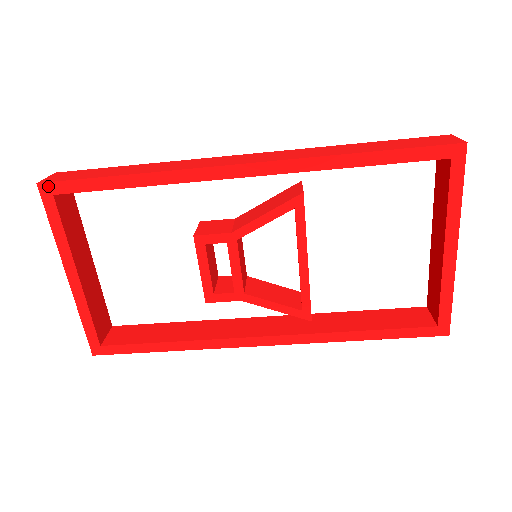
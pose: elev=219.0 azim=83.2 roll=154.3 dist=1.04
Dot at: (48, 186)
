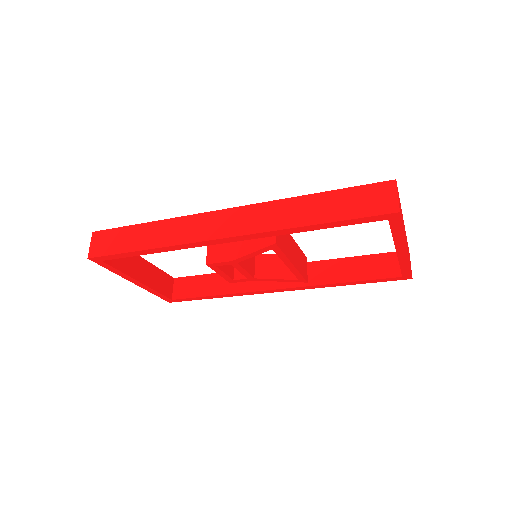
Dot at: (96, 259)
